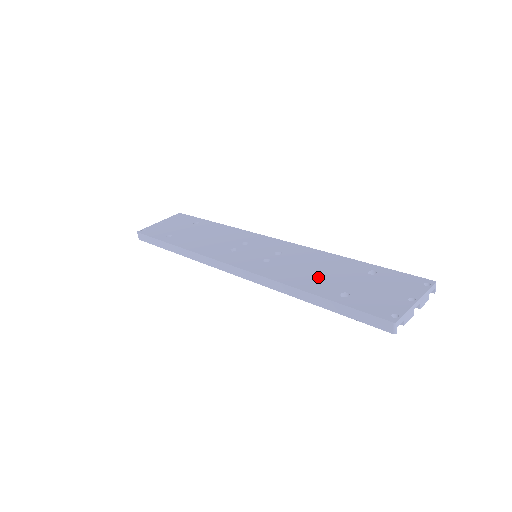
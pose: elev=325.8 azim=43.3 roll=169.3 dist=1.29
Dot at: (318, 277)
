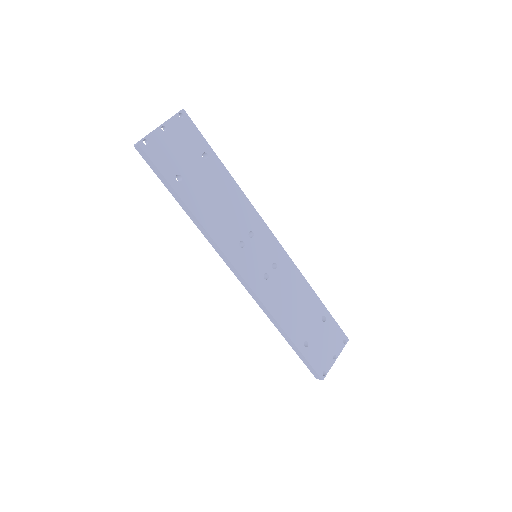
Dot at: (296, 316)
